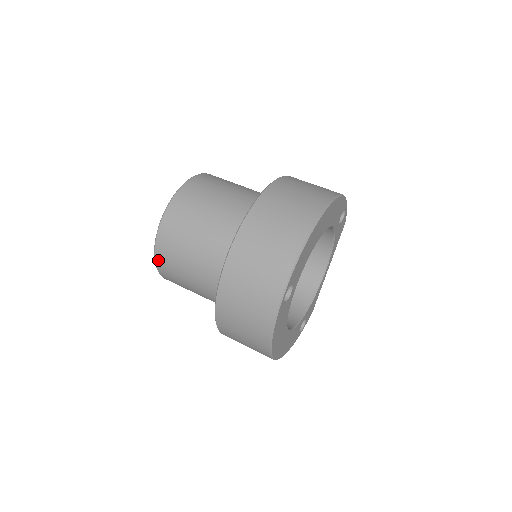
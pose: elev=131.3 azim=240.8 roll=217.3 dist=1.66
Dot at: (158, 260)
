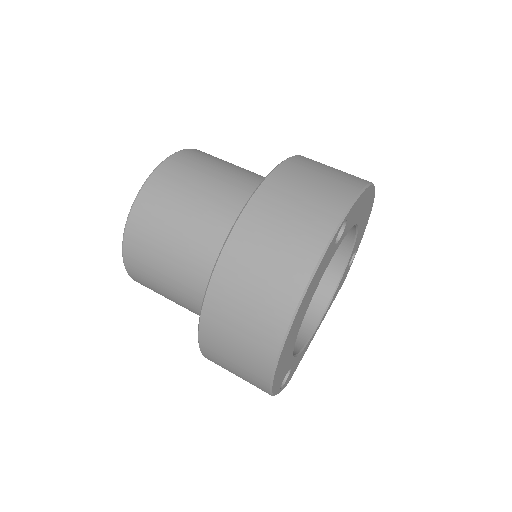
Dot at: (141, 199)
